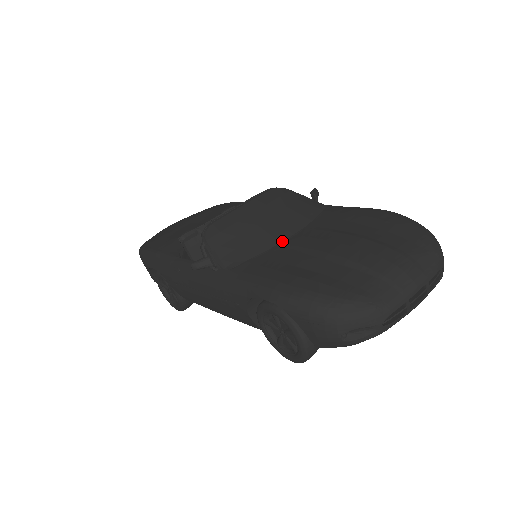
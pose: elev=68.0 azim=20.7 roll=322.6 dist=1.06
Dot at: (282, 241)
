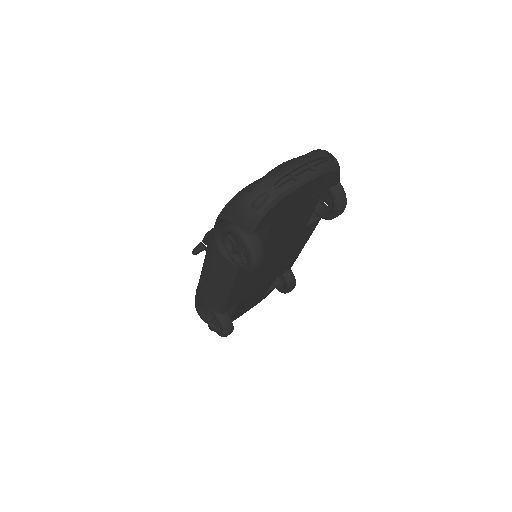
Dot at: occluded
